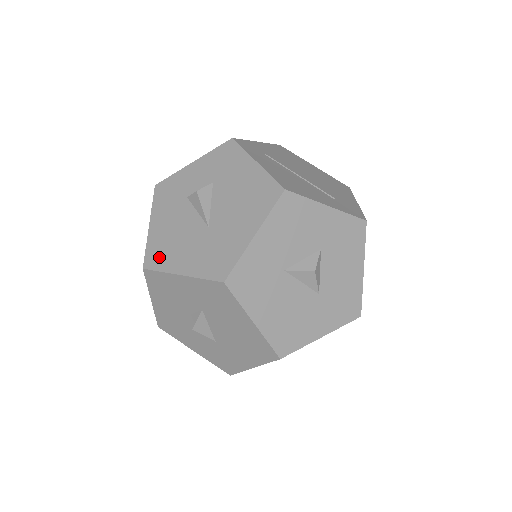
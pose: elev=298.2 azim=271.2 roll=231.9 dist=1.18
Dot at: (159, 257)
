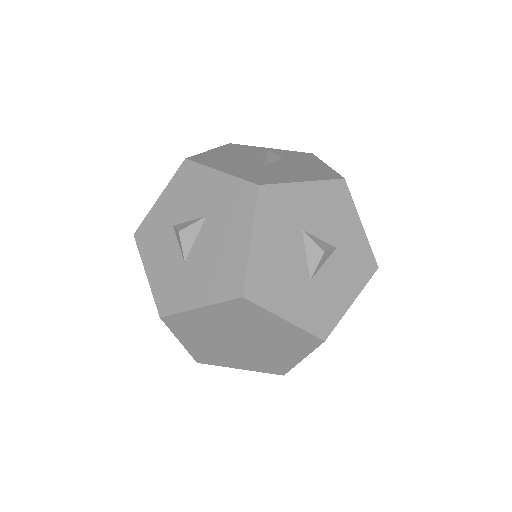
Dot at: (206, 160)
